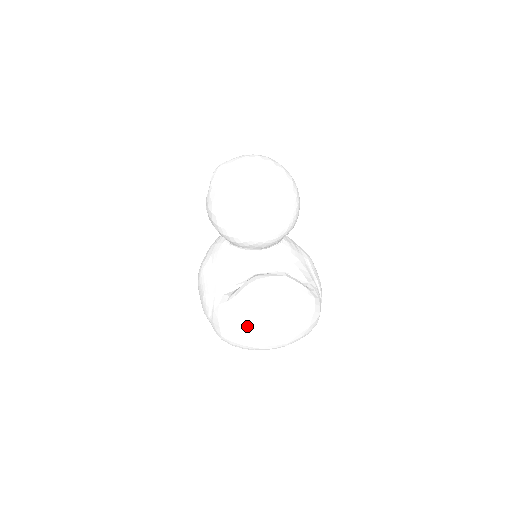
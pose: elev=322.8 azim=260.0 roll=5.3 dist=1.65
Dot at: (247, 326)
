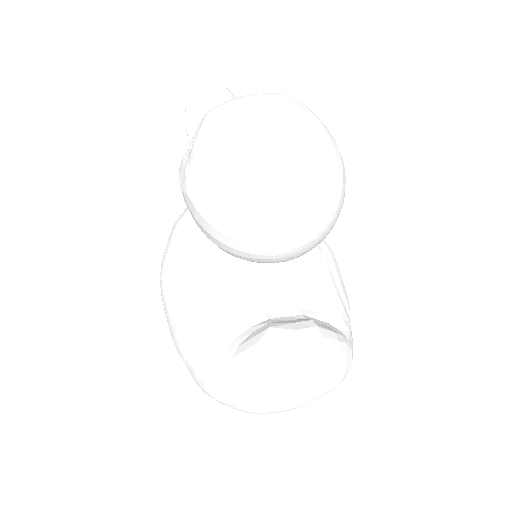
Dot at: (253, 406)
